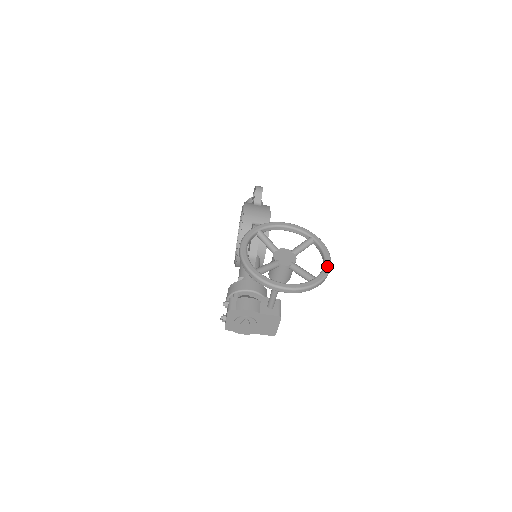
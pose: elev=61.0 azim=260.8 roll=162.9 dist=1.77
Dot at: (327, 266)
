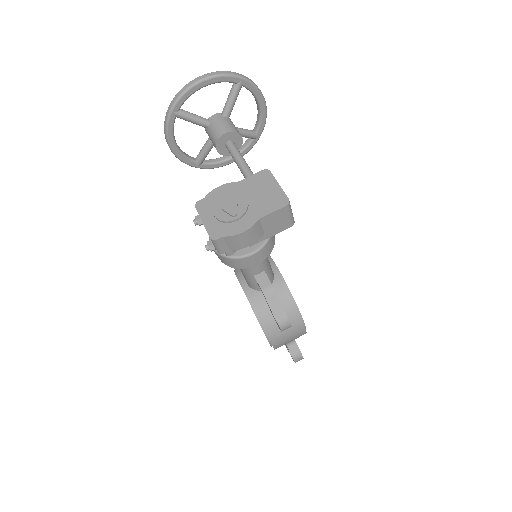
Dot at: occluded
